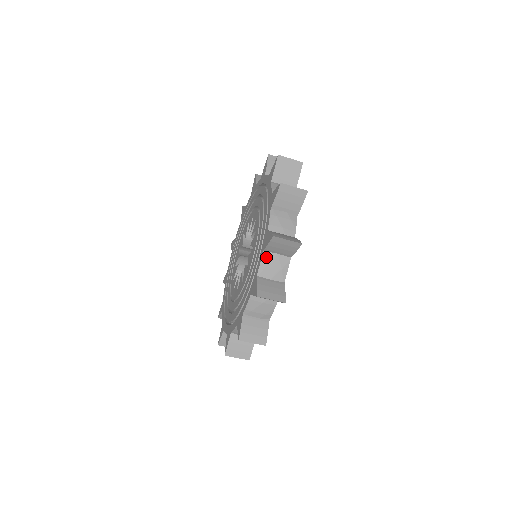
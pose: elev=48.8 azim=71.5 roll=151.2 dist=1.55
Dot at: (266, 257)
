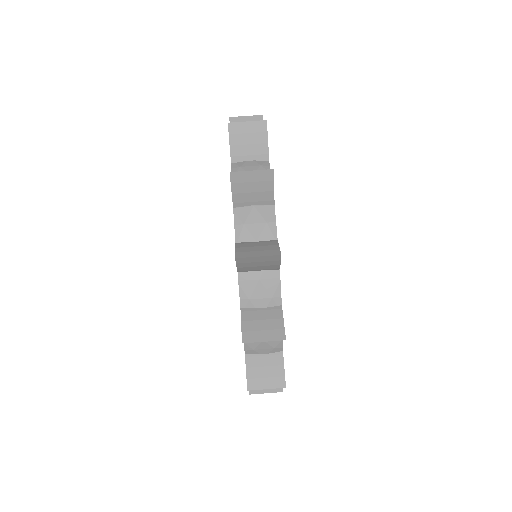
Dot at: (239, 214)
